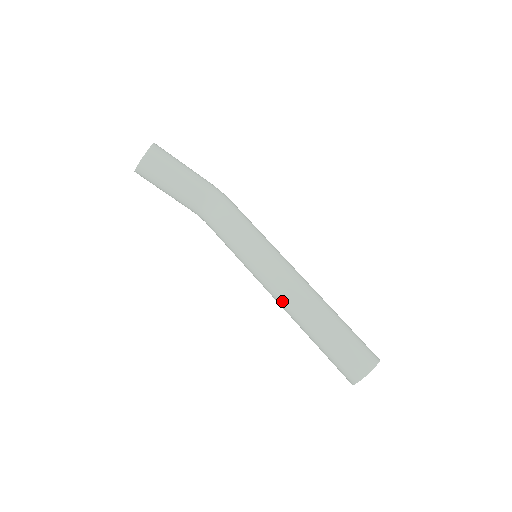
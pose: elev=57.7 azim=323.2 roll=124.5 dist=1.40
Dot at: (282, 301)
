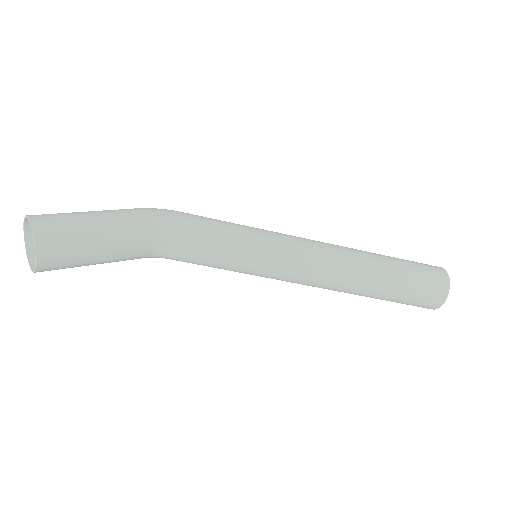
Dot at: (320, 285)
